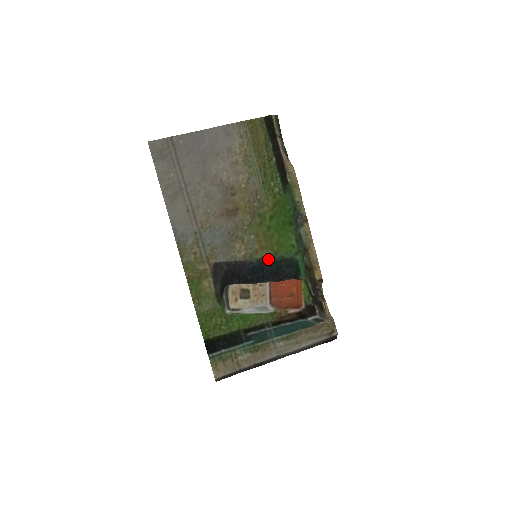
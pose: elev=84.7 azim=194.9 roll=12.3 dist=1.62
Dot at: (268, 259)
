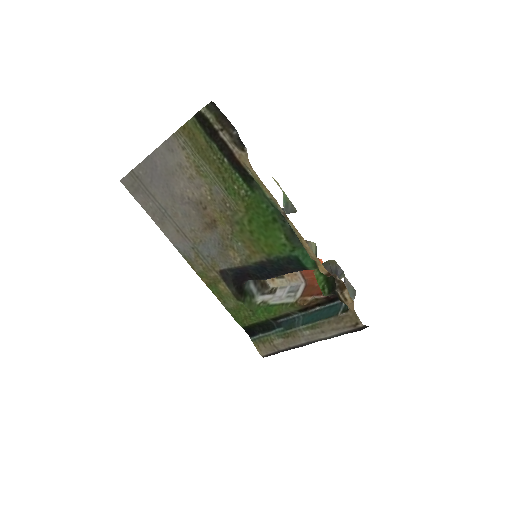
Dot at: (264, 261)
